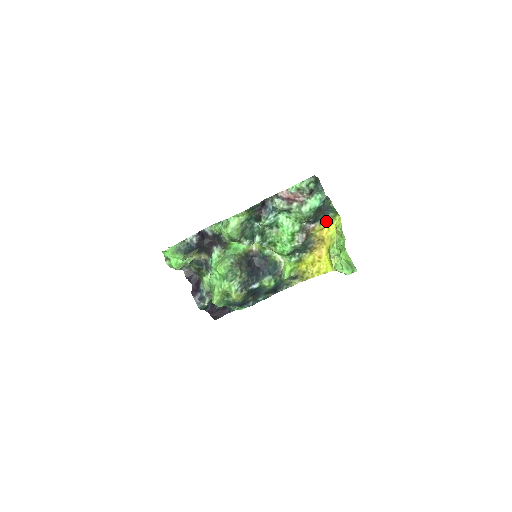
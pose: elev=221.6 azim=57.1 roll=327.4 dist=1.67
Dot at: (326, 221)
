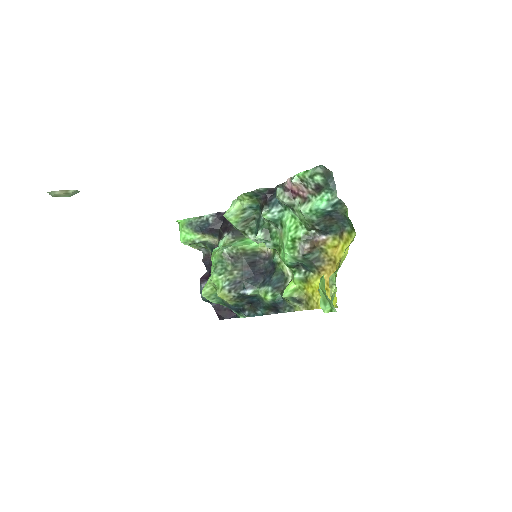
Dot at: (341, 236)
